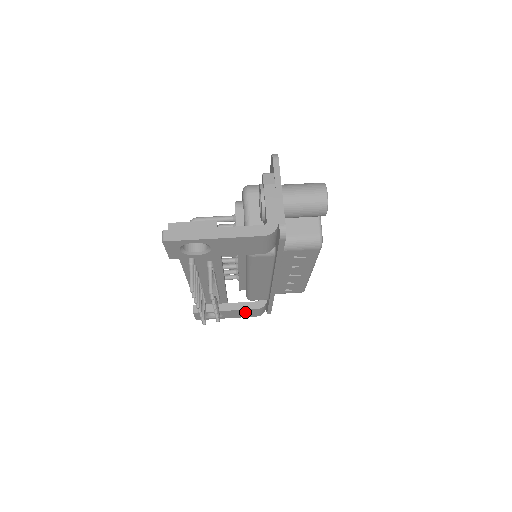
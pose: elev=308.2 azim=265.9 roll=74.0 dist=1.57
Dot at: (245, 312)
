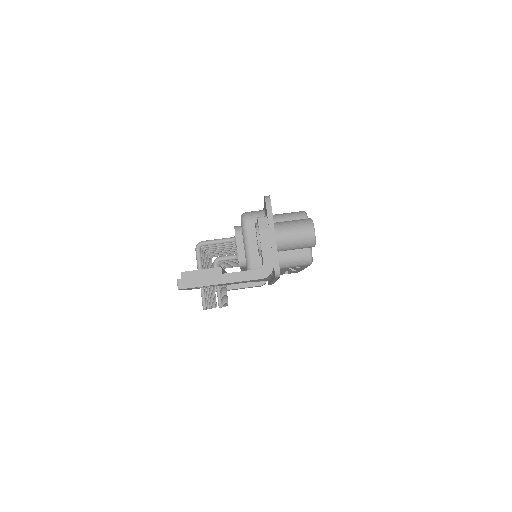
Dot at: (249, 287)
